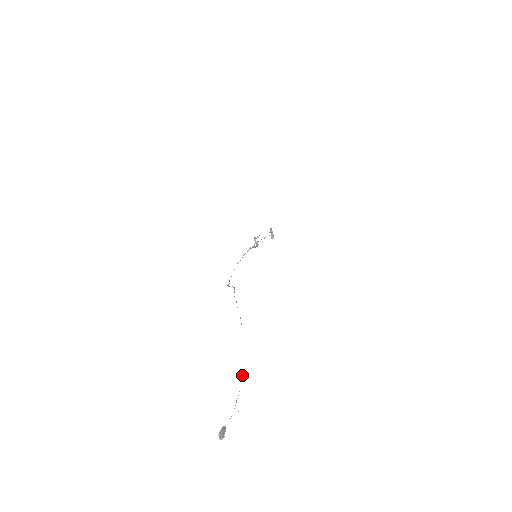
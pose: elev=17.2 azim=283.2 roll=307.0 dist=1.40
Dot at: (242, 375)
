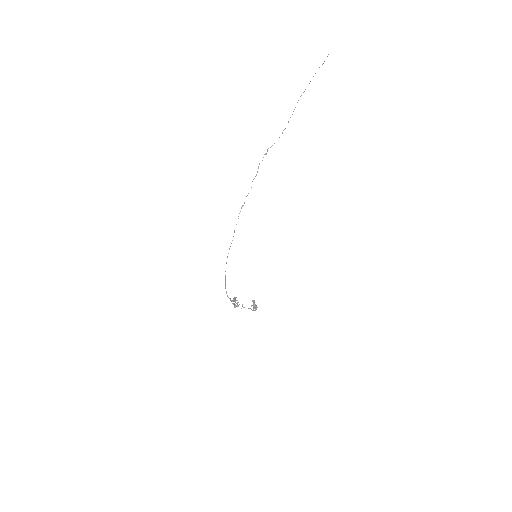
Dot at: out of frame
